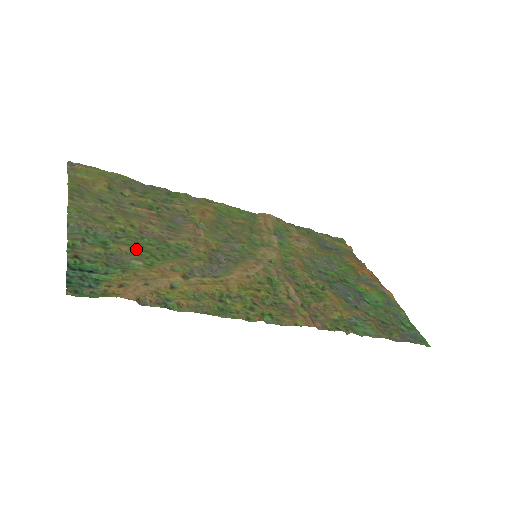
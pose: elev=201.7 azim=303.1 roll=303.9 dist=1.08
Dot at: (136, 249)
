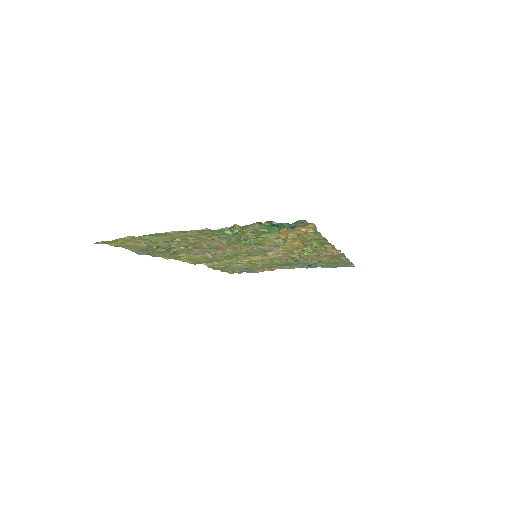
Dot at: (248, 235)
